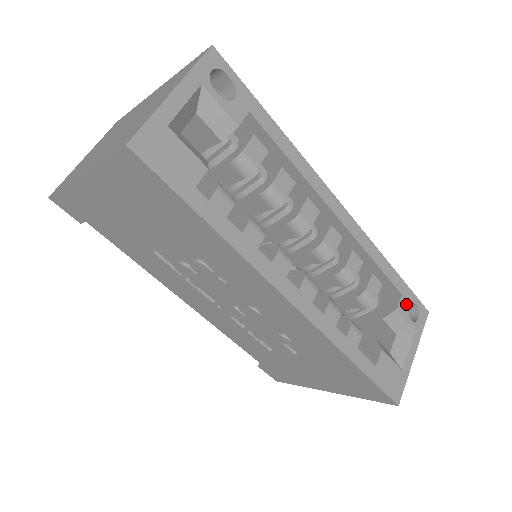
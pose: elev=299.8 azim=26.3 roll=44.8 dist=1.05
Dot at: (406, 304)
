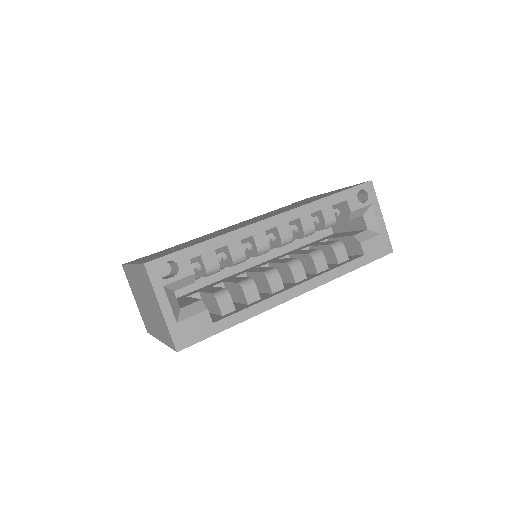
Dot at: (354, 200)
